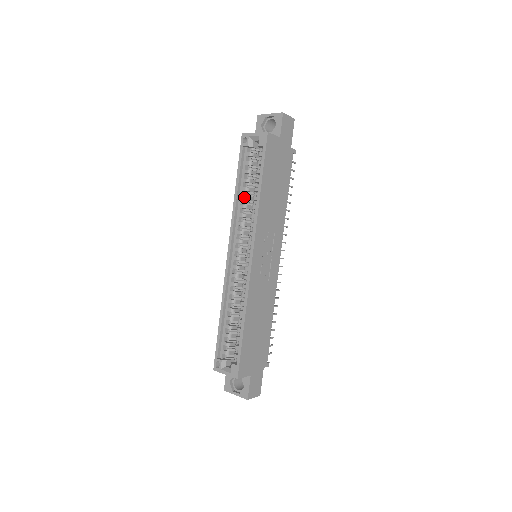
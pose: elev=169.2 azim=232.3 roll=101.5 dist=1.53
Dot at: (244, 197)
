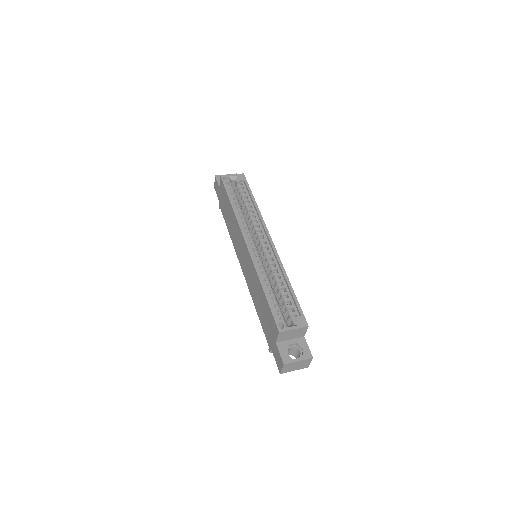
Dot at: (240, 210)
